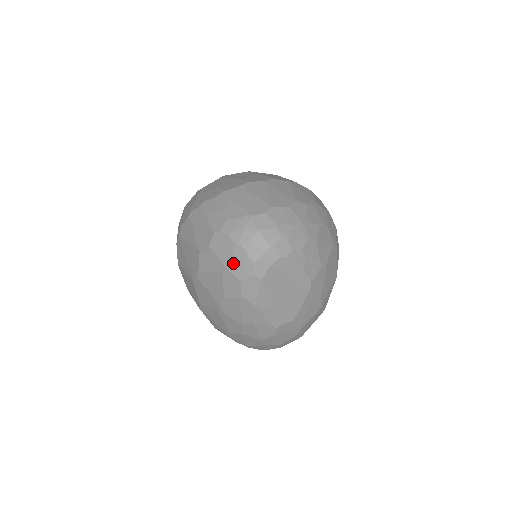
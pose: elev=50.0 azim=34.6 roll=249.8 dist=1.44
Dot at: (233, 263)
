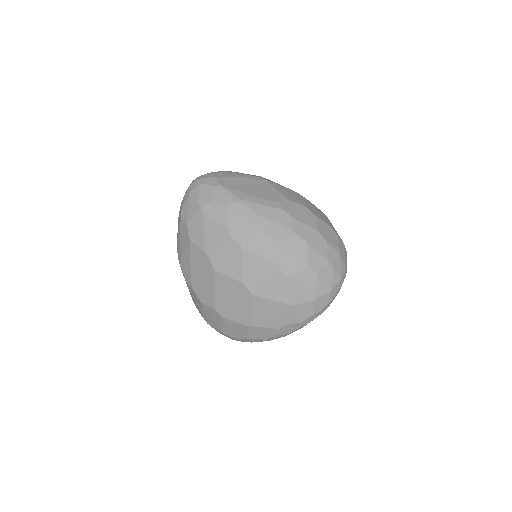
Dot at: (199, 200)
